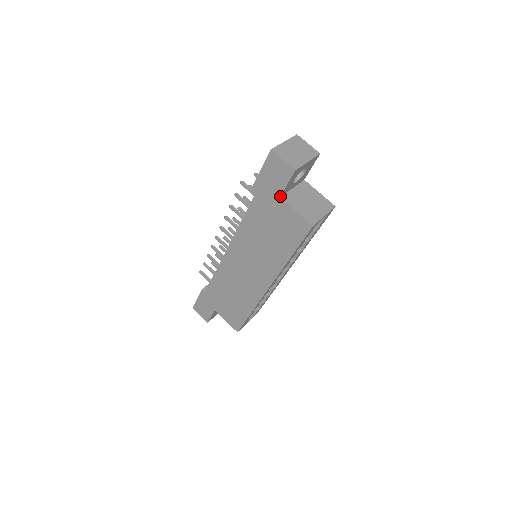
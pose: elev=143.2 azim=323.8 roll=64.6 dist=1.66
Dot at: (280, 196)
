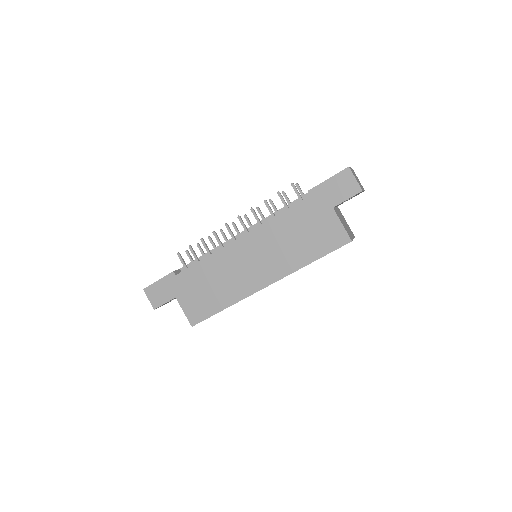
Dot at: occluded
